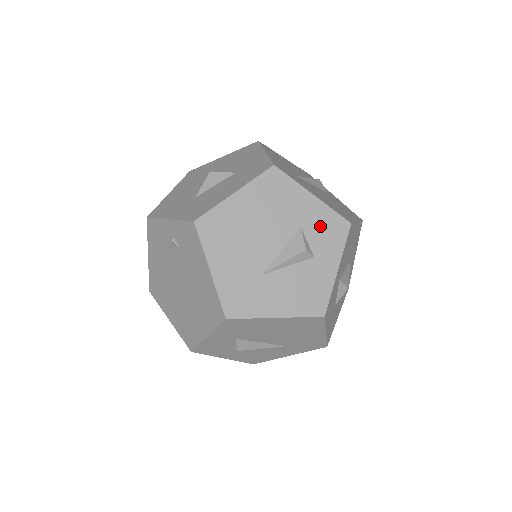
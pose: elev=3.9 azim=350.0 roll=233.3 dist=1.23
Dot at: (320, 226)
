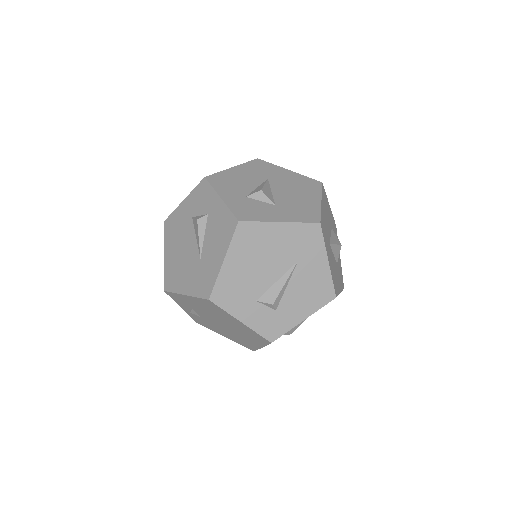
Dot at: (197, 202)
